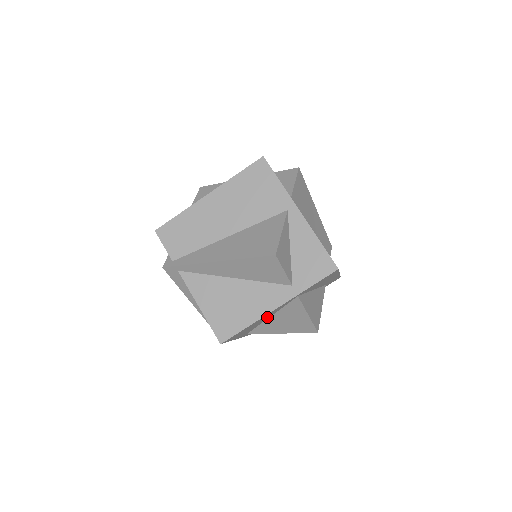
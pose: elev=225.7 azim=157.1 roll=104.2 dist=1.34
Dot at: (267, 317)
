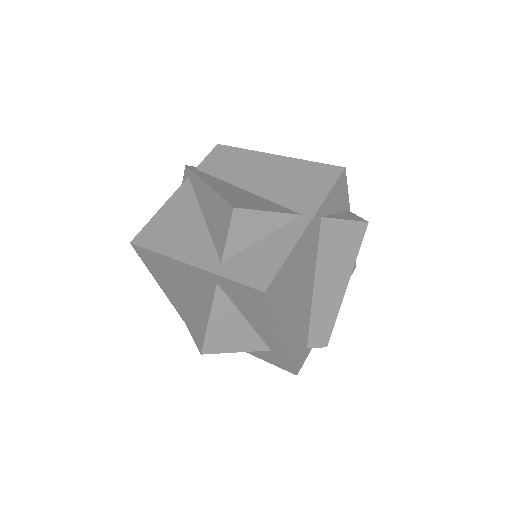
Dot at: (188, 284)
